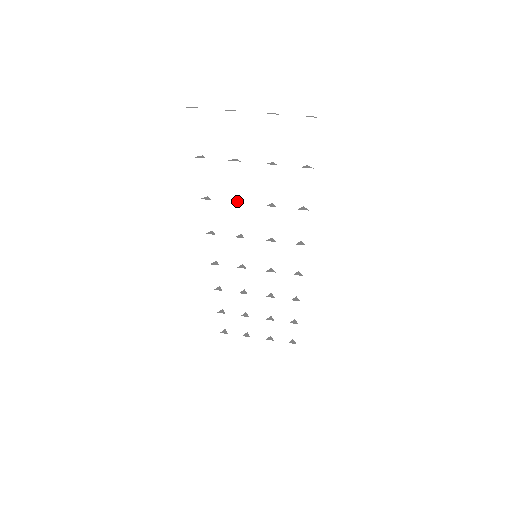
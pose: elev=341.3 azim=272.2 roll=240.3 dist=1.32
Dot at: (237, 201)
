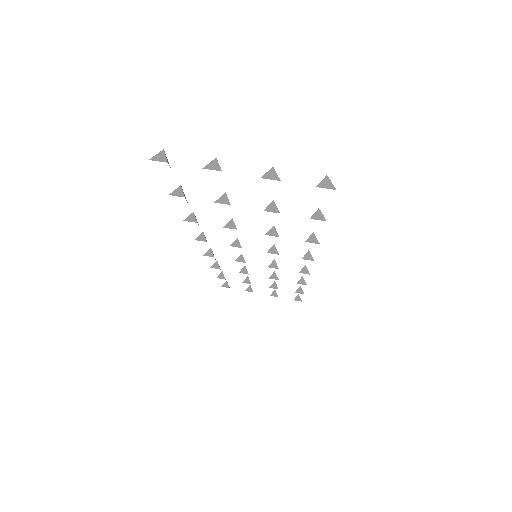
Dot at: (230, 224)
